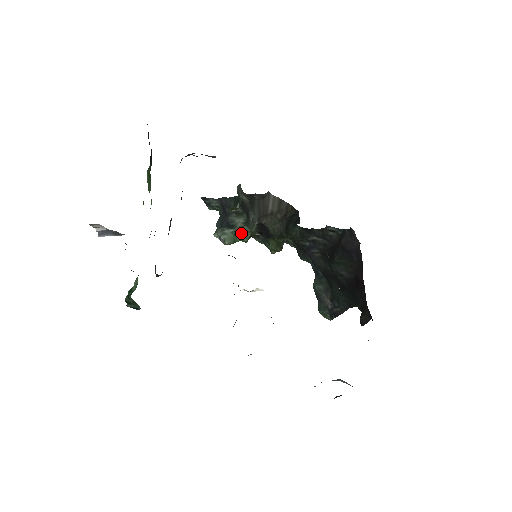
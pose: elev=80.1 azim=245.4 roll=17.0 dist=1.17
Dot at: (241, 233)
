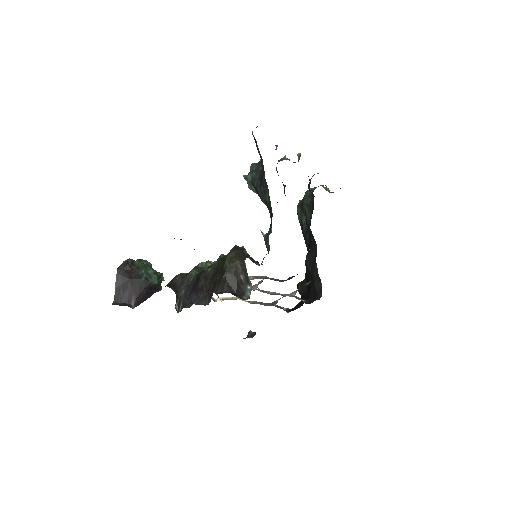
Dot at: occluded
